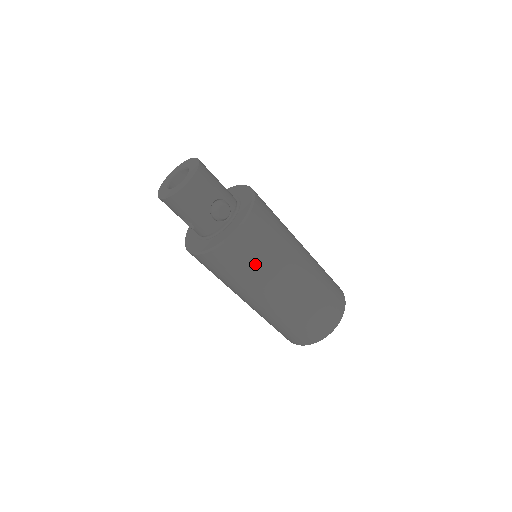
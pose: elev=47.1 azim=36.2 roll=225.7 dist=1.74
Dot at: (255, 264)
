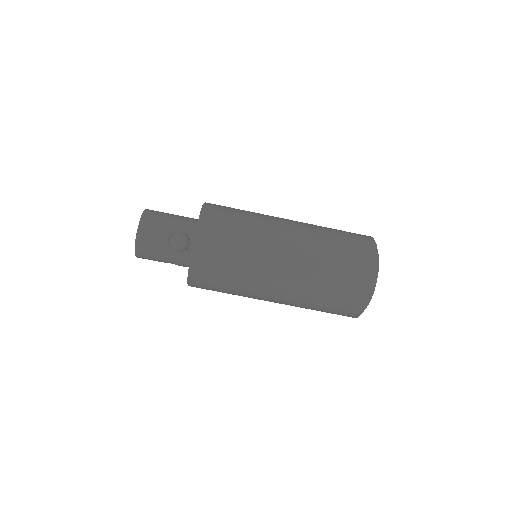
Dot at: (232, 272)
